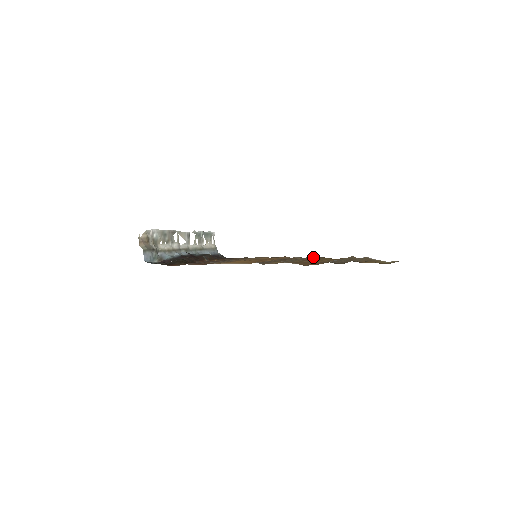
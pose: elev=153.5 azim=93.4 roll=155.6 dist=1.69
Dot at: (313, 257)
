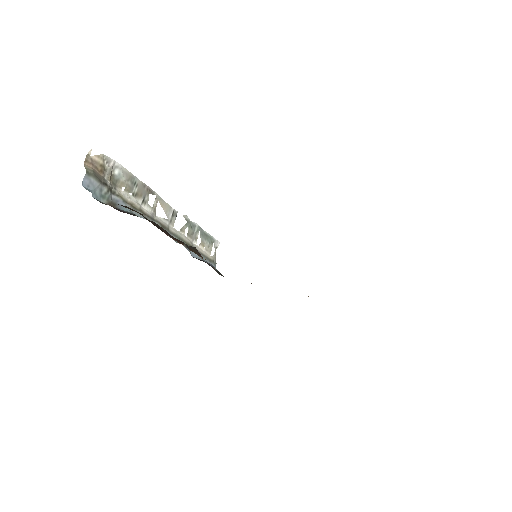
Dot at: occluded
